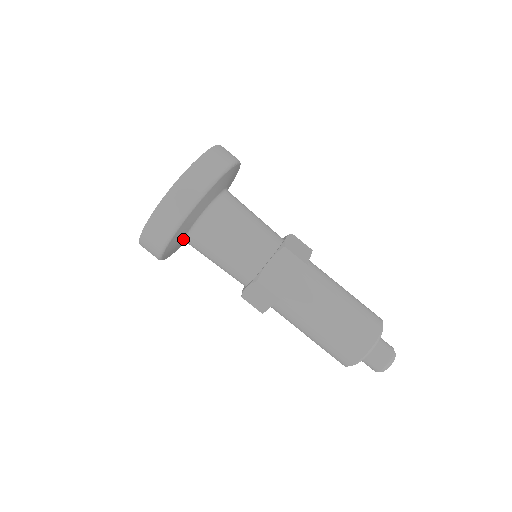
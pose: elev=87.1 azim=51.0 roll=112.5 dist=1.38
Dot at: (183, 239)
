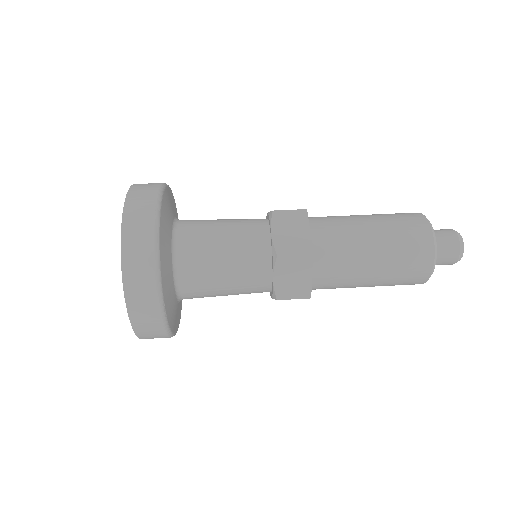
Dot at: (174, 288)
